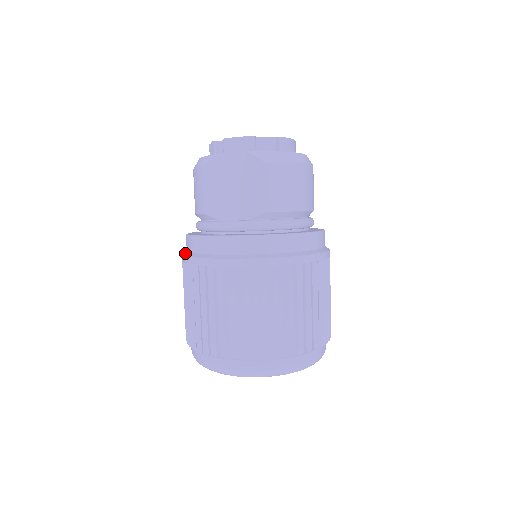
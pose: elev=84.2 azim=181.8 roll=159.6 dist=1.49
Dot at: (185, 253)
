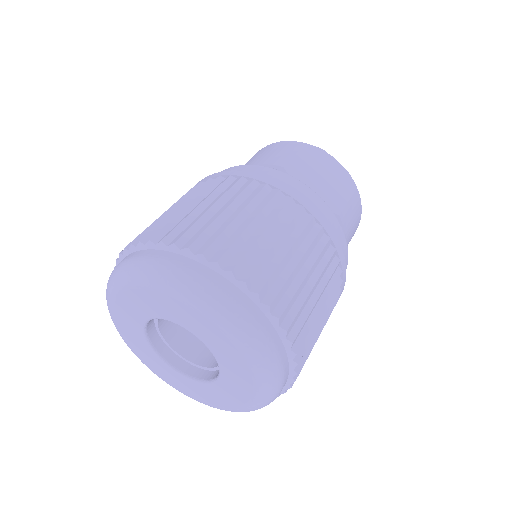
Dot at: occluded
